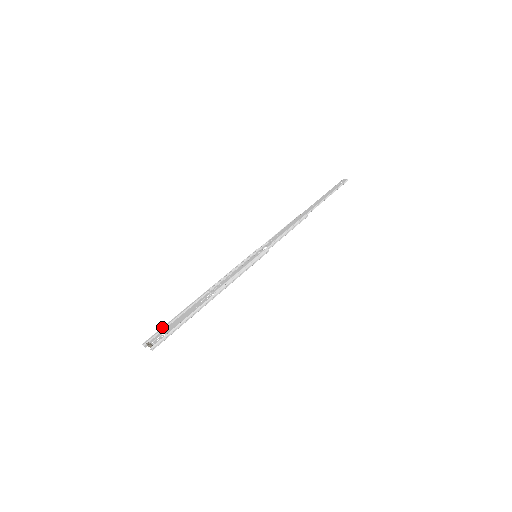
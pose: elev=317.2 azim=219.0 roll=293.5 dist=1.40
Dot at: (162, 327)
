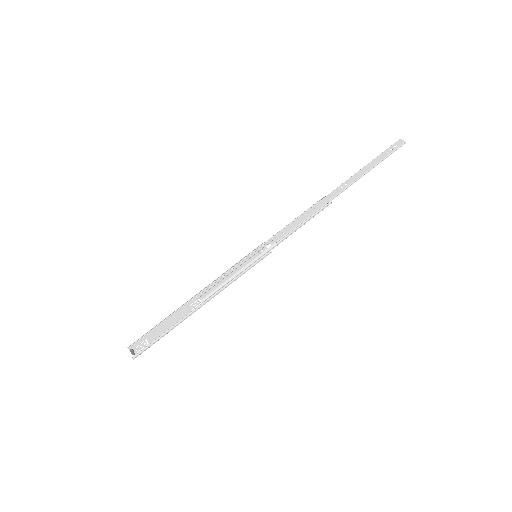
Dot at: occluded
